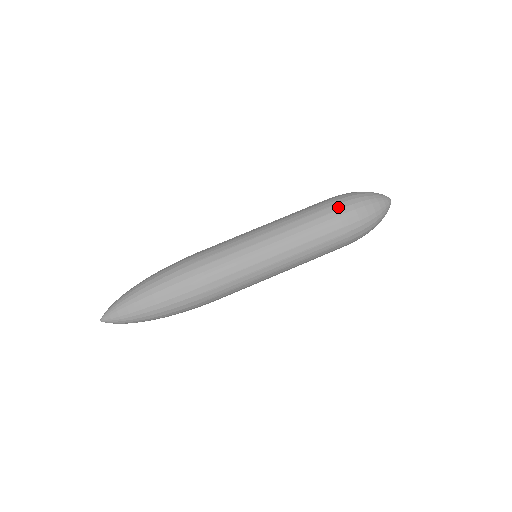
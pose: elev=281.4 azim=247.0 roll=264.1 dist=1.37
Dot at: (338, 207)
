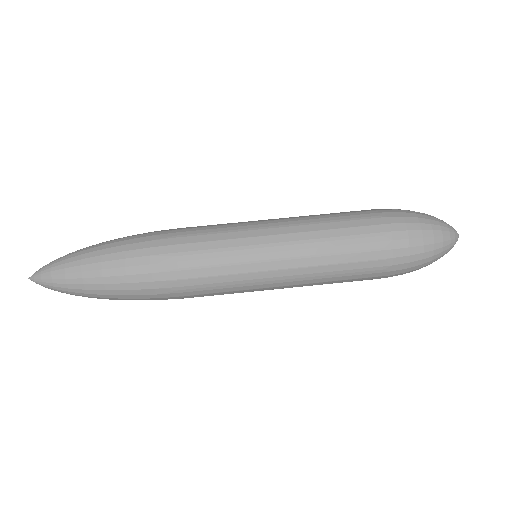
Dot at: (390, 255)
